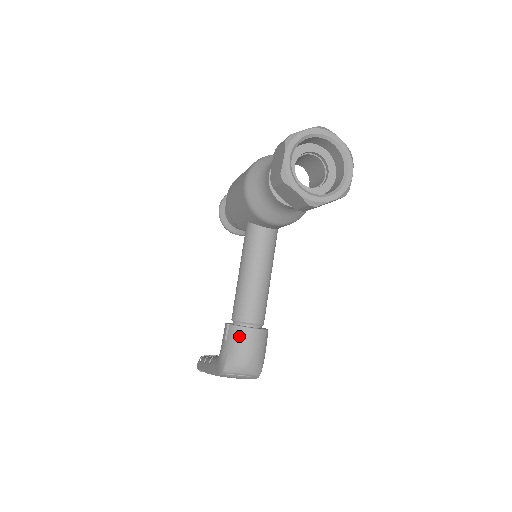
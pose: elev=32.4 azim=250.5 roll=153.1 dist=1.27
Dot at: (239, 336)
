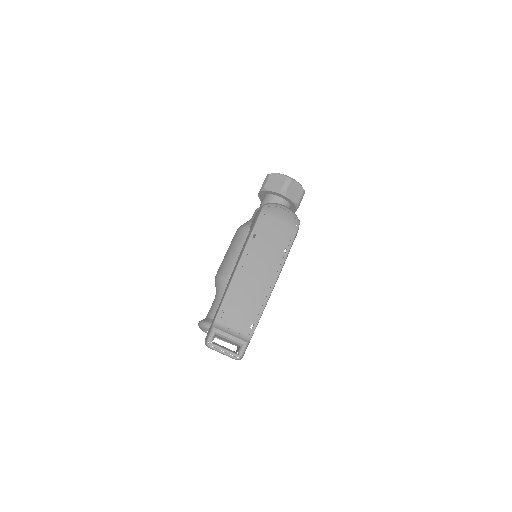
Dot at: occluded
